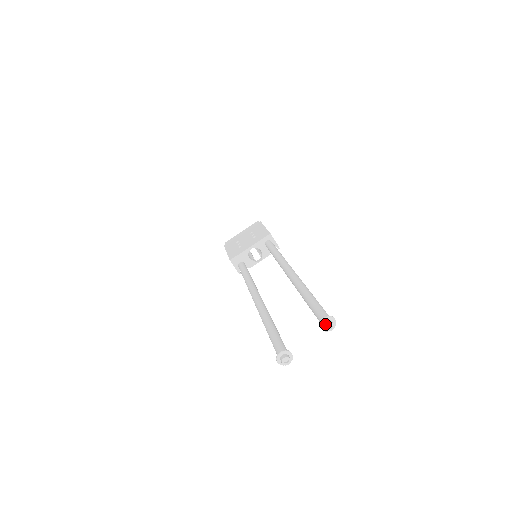
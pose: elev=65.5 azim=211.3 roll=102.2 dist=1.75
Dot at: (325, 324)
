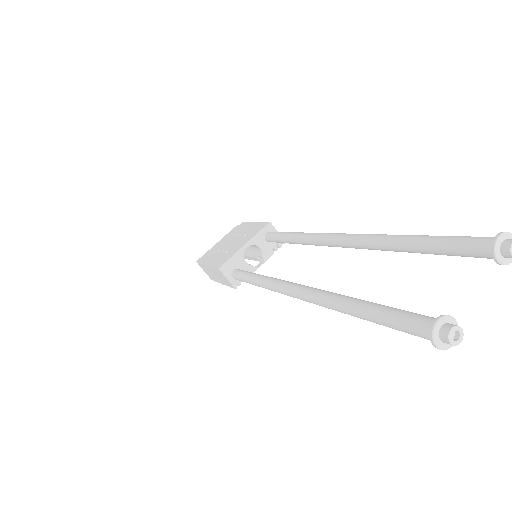
Dot at: (506, 246)
